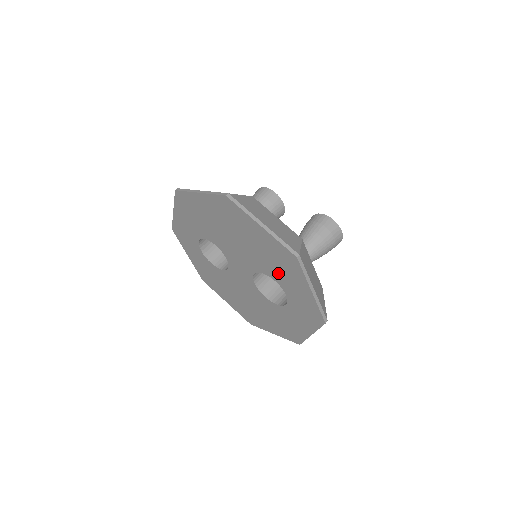
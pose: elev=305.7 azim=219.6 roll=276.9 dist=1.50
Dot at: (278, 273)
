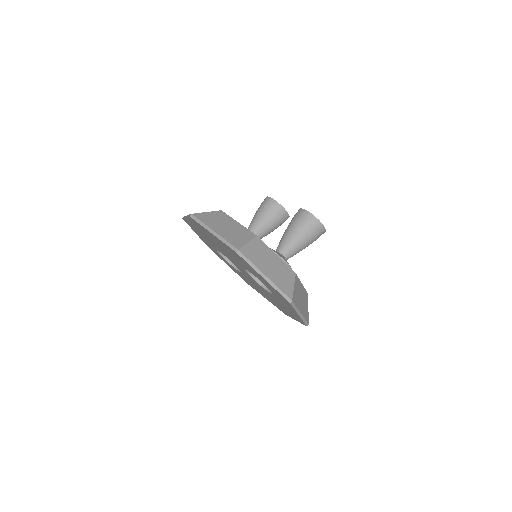
Dot at: (246, 267)
